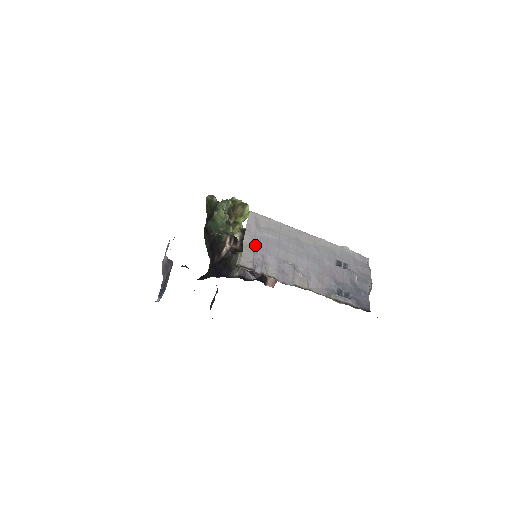
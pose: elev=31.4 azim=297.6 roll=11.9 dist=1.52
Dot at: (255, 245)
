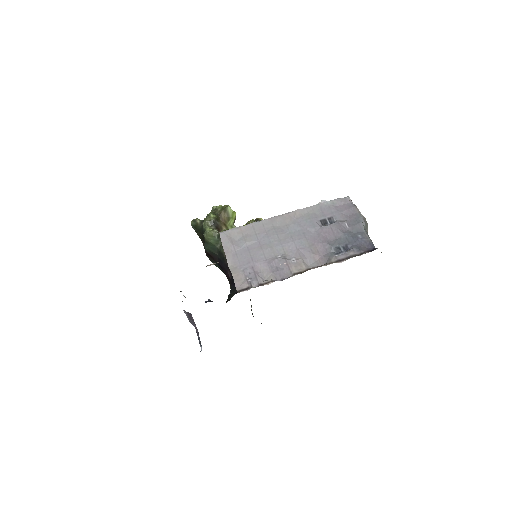
Dot at: (240, 262)
